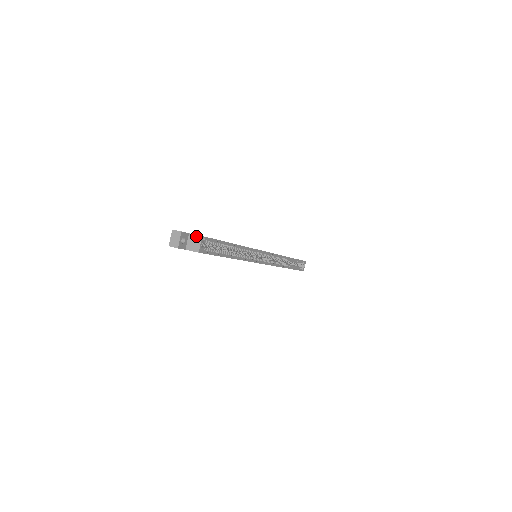
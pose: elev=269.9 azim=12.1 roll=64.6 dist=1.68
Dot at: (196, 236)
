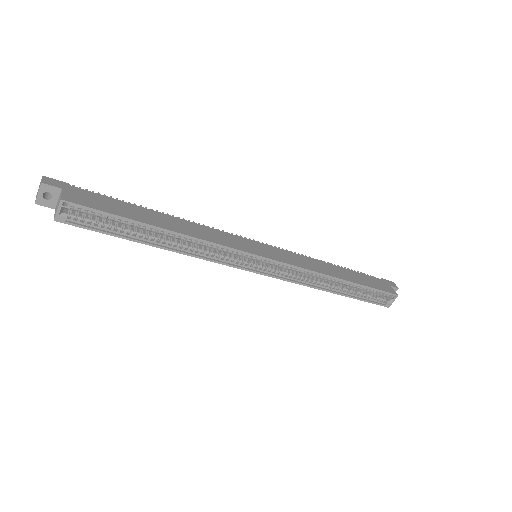
Dot at: (60, 196)
